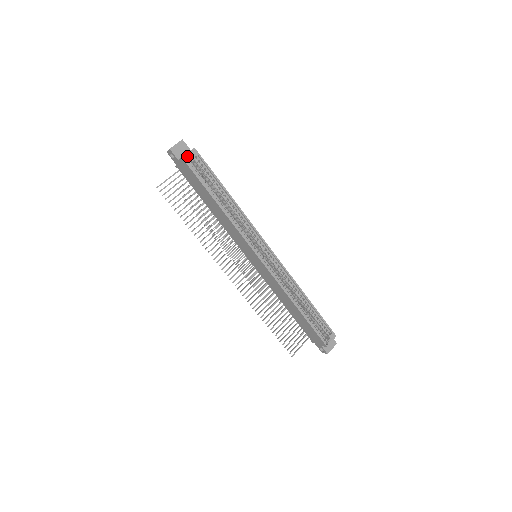
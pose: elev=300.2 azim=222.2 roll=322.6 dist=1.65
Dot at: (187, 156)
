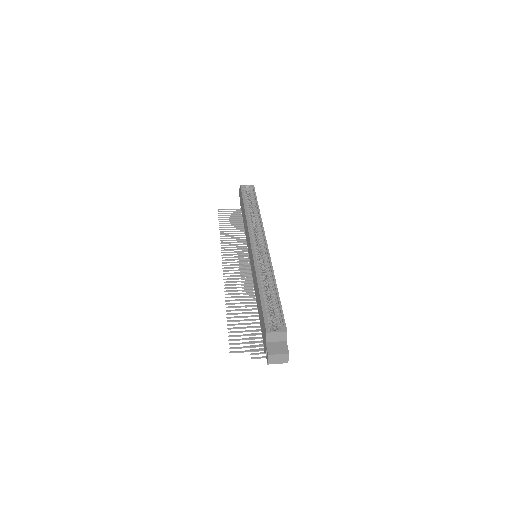
Dot at: (245, 186)
